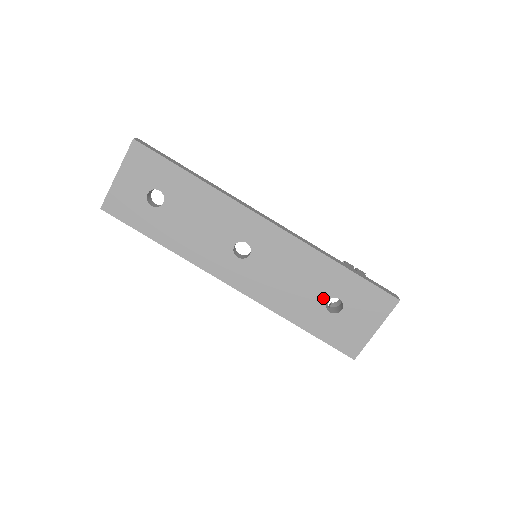
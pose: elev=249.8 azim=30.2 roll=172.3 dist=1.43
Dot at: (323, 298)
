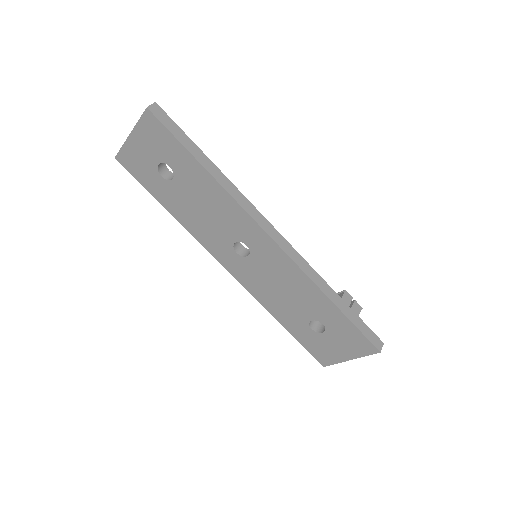
Dot at: (308, 317)
